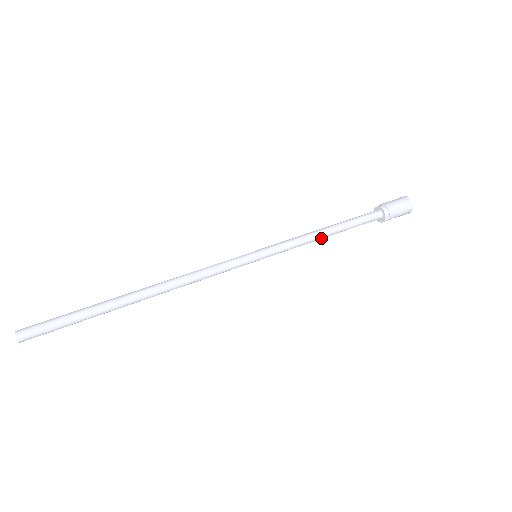
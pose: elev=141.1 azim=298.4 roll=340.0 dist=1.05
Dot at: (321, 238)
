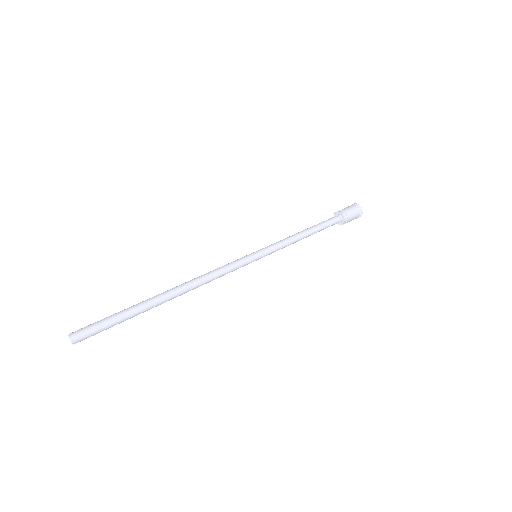
Dot at: occluded
